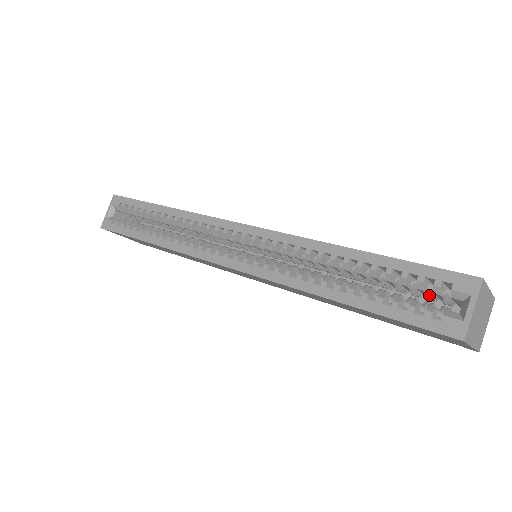
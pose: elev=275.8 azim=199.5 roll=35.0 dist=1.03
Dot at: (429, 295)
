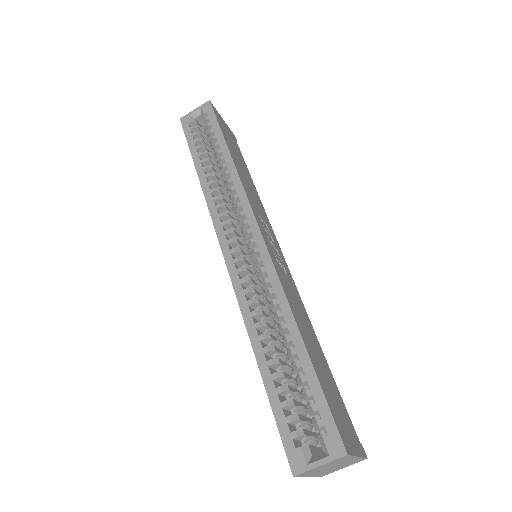
Dot at: (314, 420)
